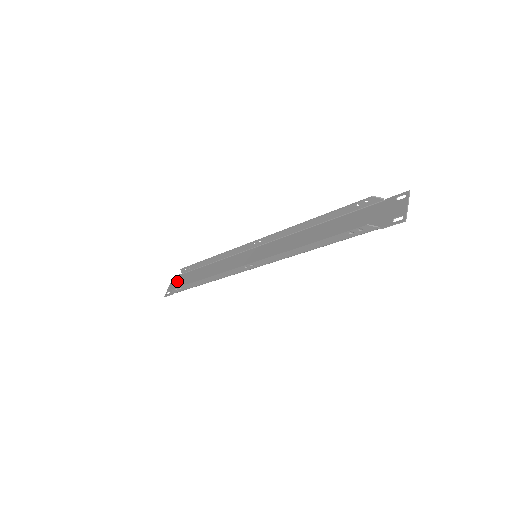
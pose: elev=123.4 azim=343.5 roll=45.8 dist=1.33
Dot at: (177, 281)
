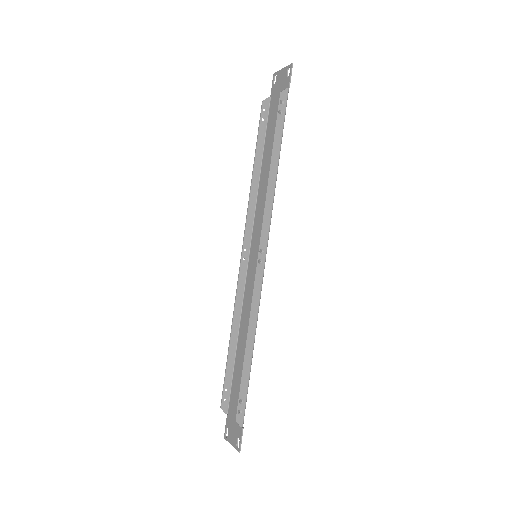
Dot at: (231, 424)
